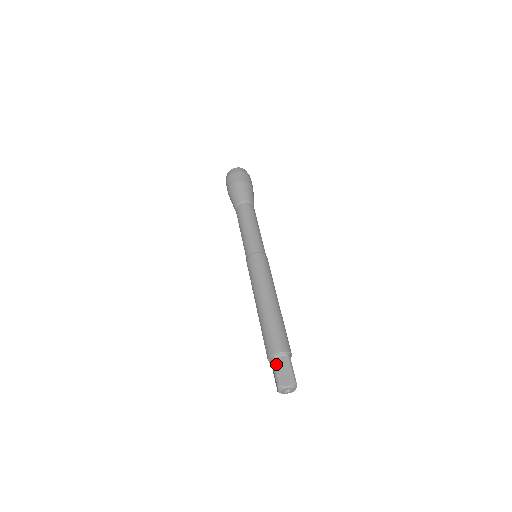
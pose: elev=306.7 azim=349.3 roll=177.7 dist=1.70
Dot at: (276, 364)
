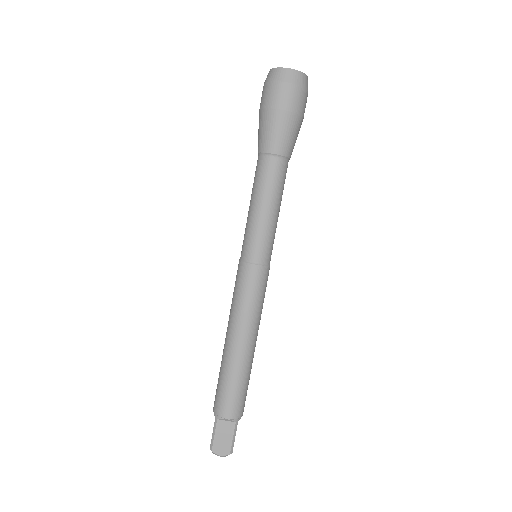
Dot at: (217, 427)
